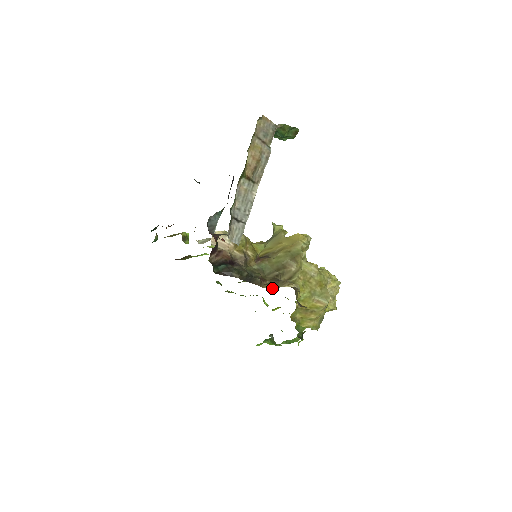
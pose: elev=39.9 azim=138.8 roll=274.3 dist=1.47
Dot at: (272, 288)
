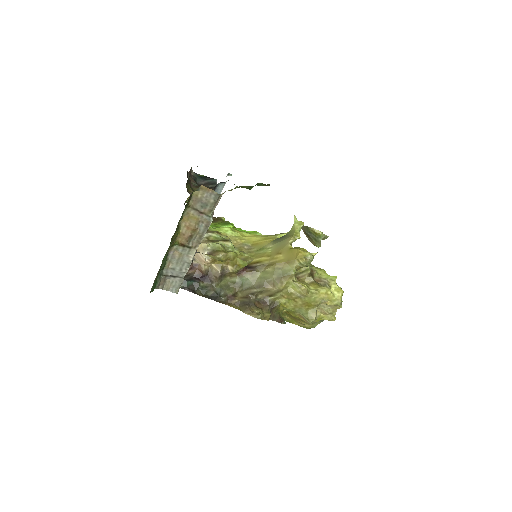
Dot at: (237, 308)
